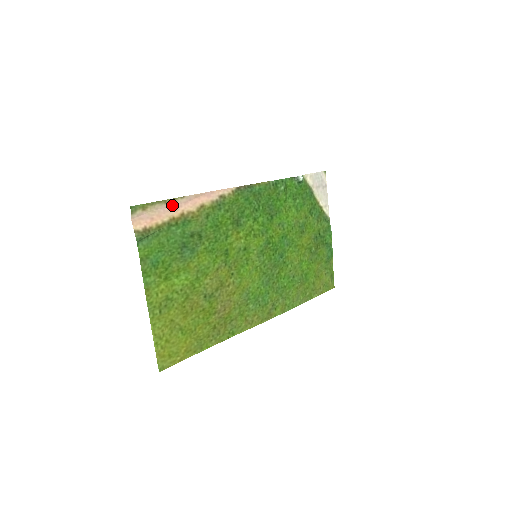
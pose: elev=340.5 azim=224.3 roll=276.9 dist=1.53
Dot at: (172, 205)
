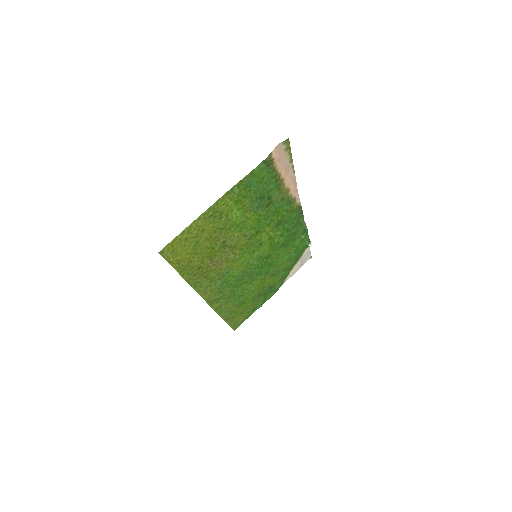
Dot at: (288, 168)
